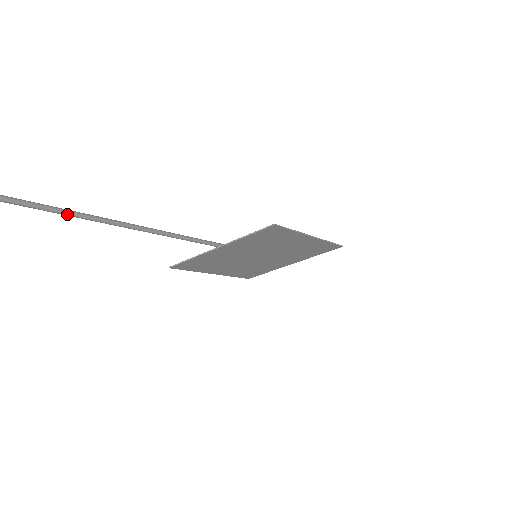
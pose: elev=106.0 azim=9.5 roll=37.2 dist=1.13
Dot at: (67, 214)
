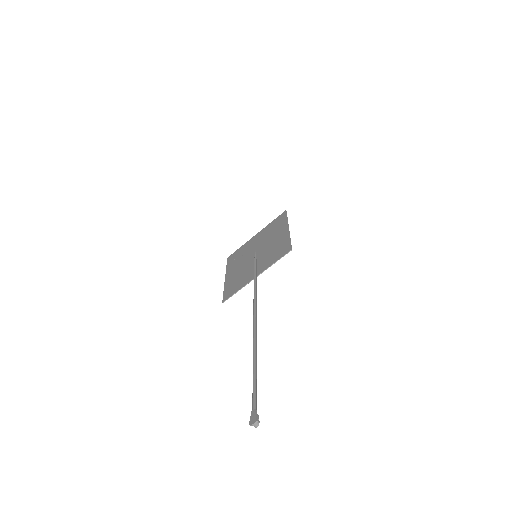
Dot at: (256, 349)
